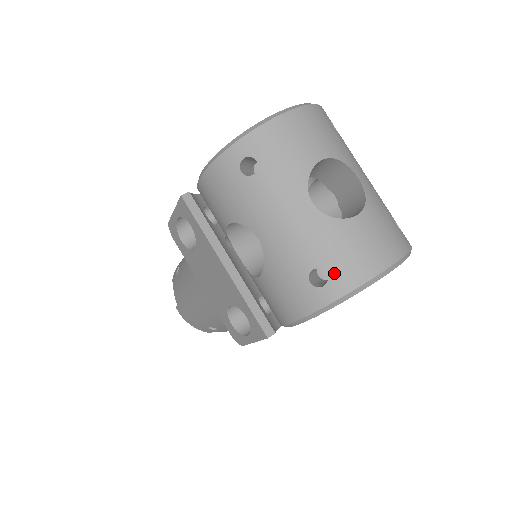
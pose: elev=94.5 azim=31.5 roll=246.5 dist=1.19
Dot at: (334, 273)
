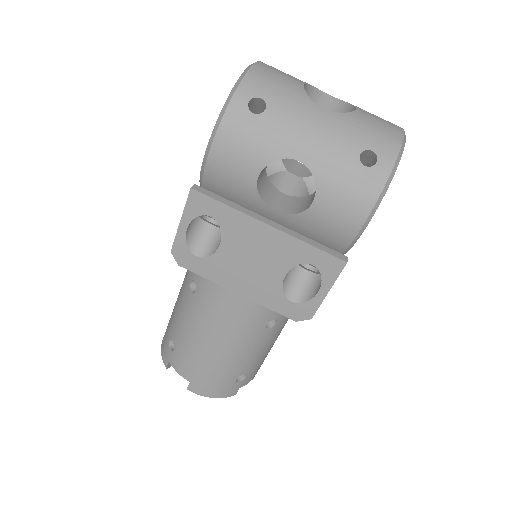
Dot at: (377, 148)
